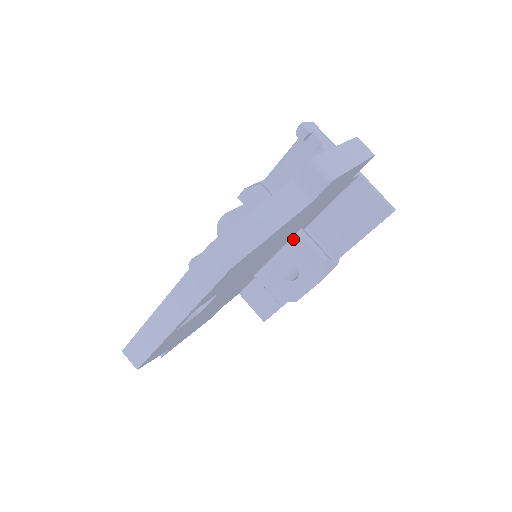
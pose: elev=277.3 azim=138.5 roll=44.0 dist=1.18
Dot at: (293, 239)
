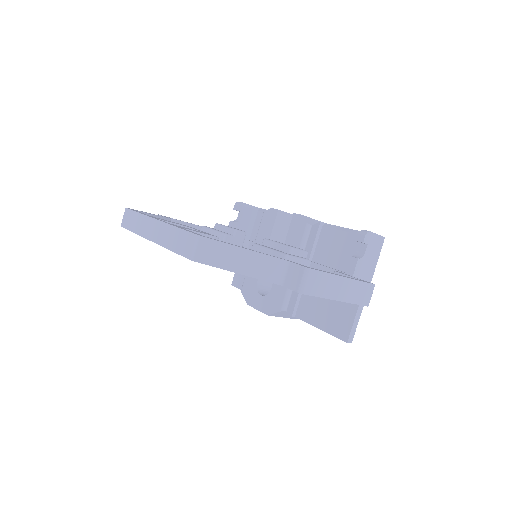
Dot at: occluded
